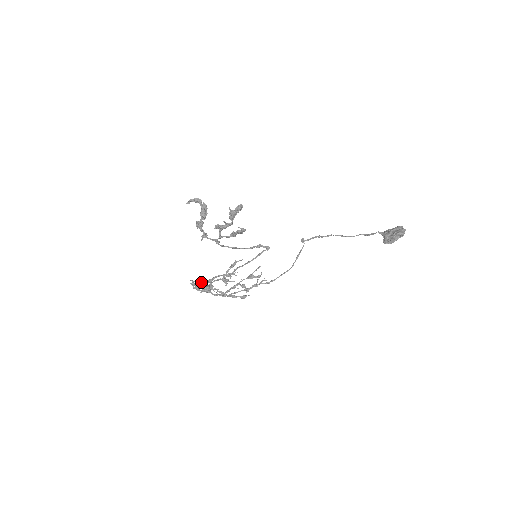
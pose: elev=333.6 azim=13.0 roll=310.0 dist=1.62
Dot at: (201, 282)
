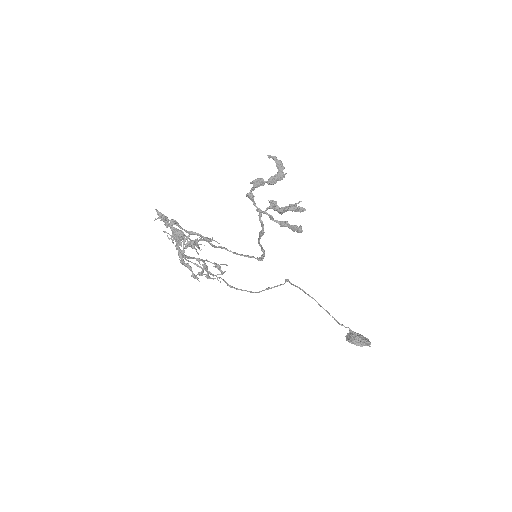
Dot at: occluded
